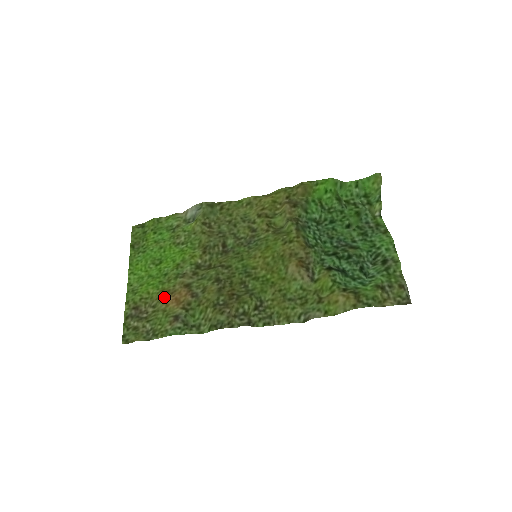
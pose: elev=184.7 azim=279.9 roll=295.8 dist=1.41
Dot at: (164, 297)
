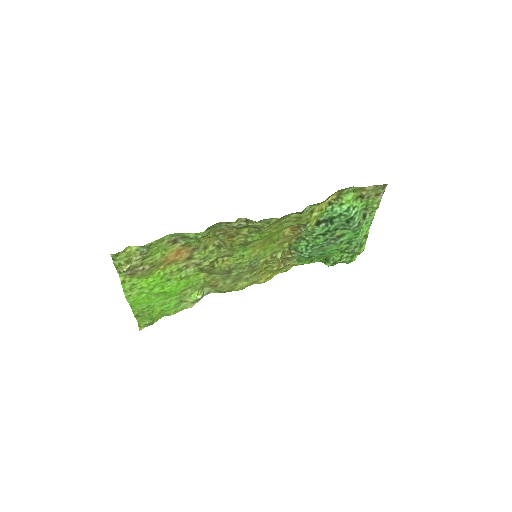
Dot at: (164, 263)
